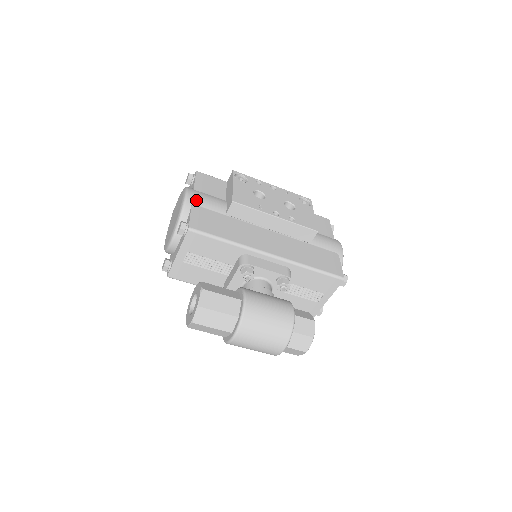
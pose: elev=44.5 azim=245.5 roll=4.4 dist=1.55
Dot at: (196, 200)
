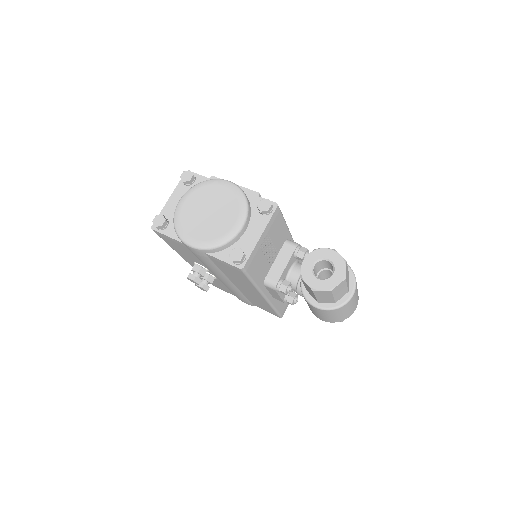
Dot at: occluded
